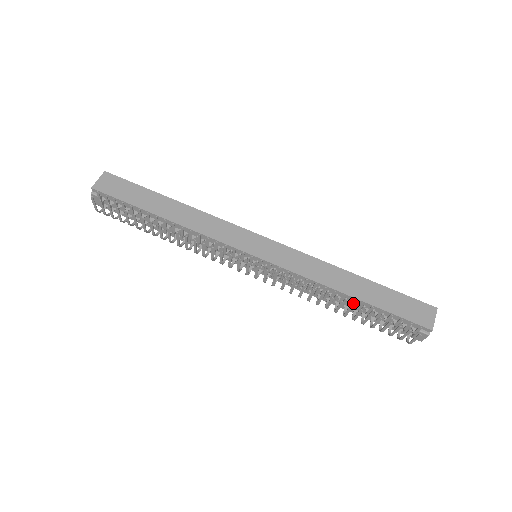
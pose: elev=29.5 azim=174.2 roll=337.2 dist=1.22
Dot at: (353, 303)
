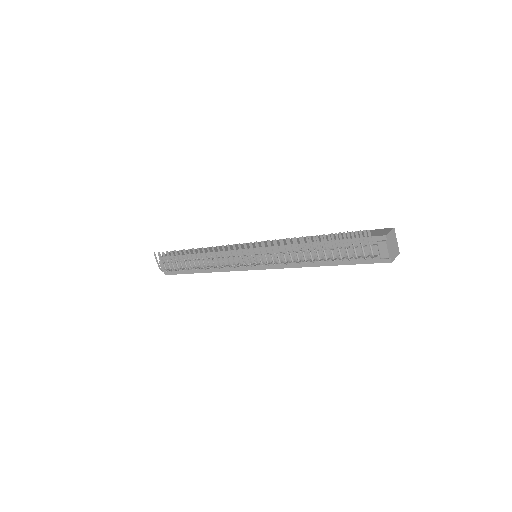
Dot at: (322, 249)
